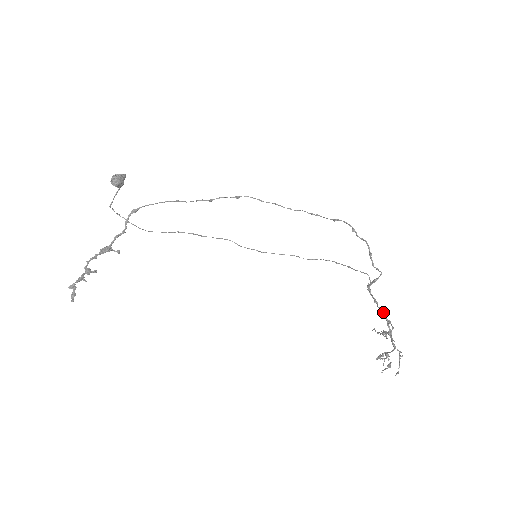
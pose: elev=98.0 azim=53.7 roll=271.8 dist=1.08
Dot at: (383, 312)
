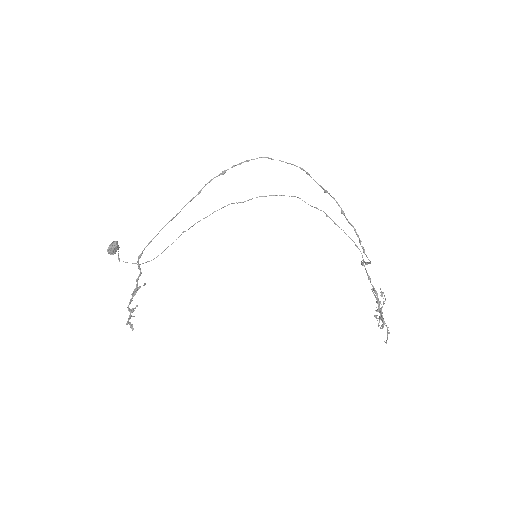
Dot at: (375, 292)
